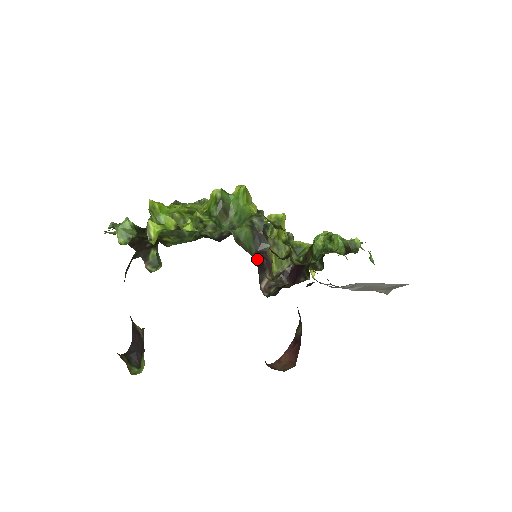
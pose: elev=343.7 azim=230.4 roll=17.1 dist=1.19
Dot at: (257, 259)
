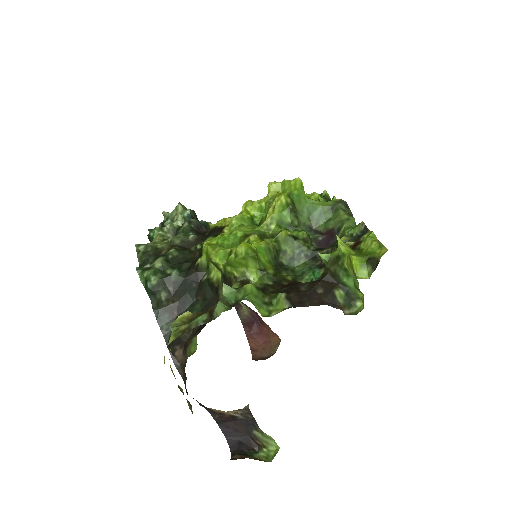
Dot at: occluded
